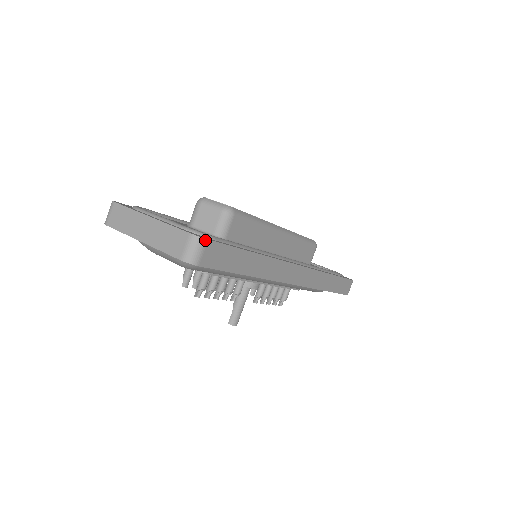
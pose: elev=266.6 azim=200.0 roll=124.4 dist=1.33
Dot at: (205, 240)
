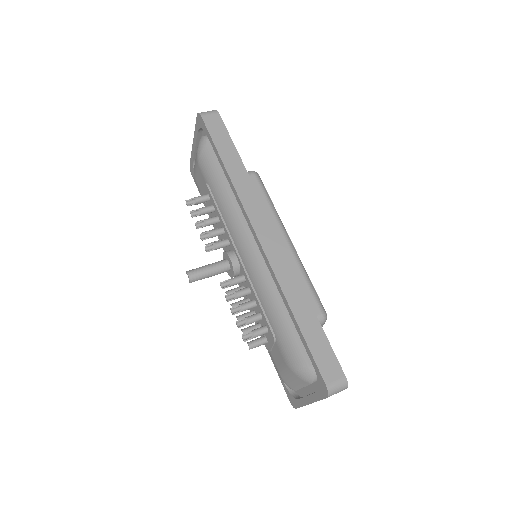
Dot at: (217, 112)
